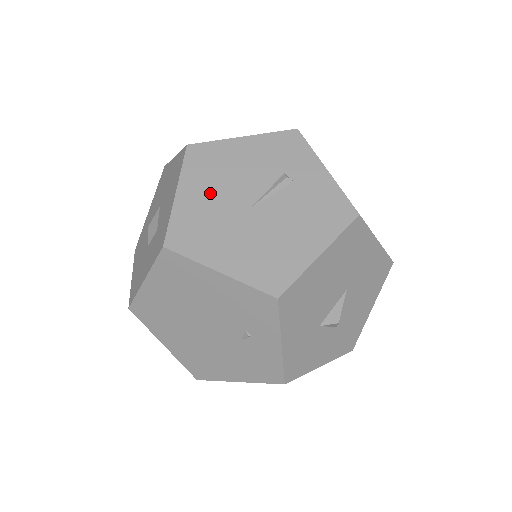
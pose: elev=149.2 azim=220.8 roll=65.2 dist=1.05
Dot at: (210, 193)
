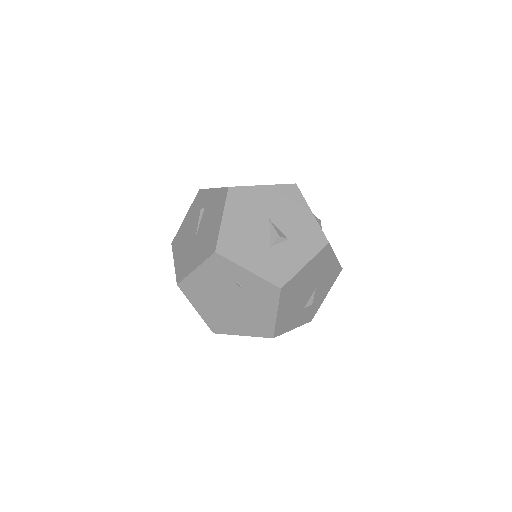
Dot at: (183, 248)
